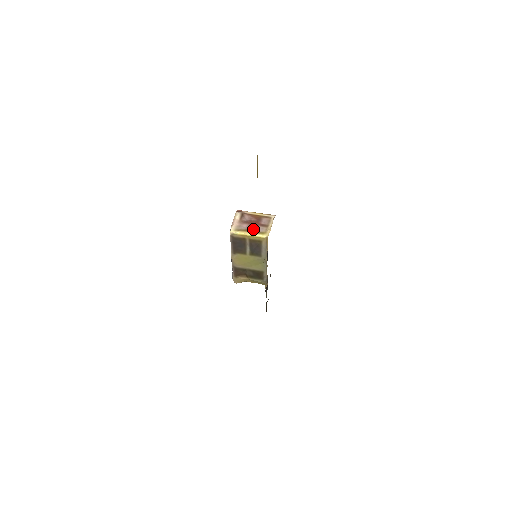
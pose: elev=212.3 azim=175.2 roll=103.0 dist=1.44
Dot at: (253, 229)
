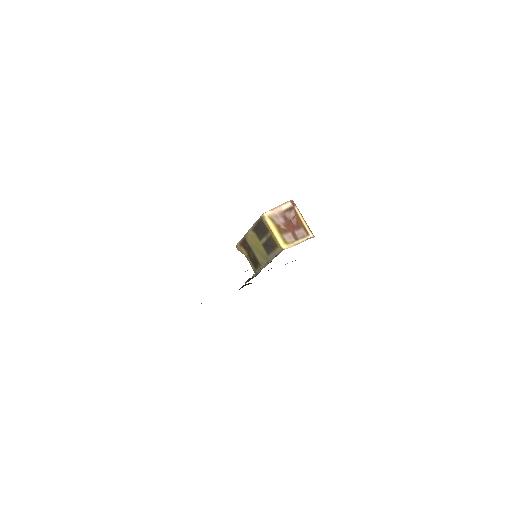
Dot at: (283, 230)
